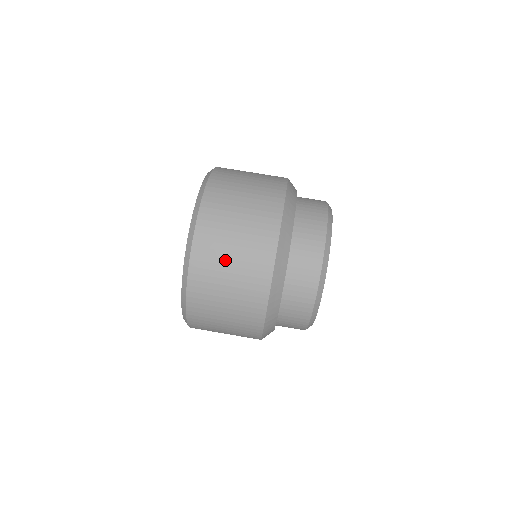
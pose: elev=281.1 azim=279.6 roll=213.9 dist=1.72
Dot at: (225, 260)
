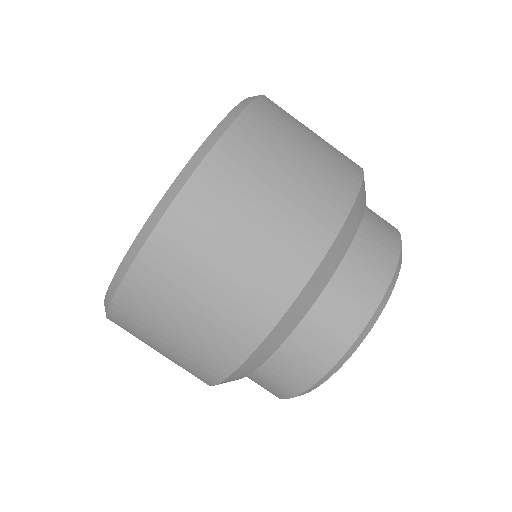
Dot at: (152, 344)
